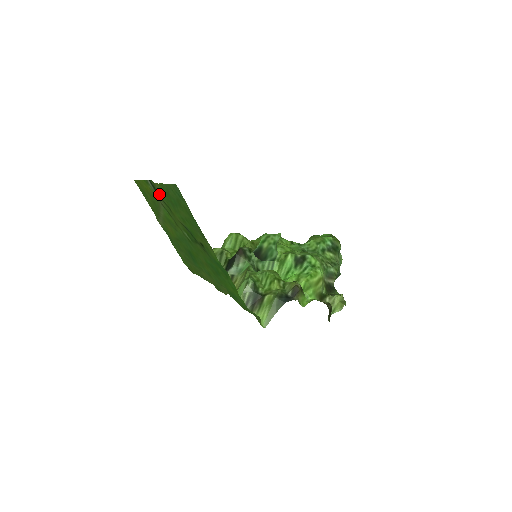
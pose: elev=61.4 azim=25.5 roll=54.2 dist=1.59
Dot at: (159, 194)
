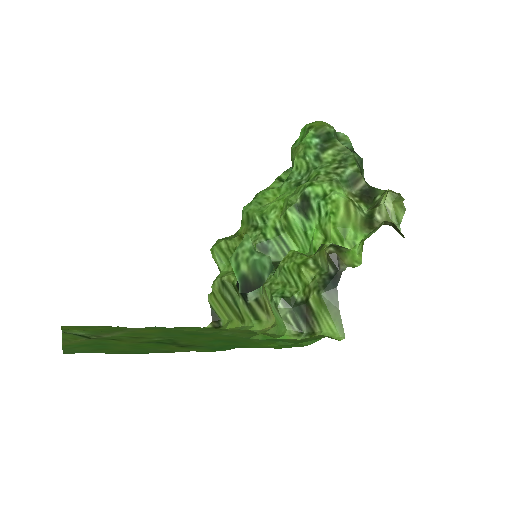
Dot at: (84, 340)
